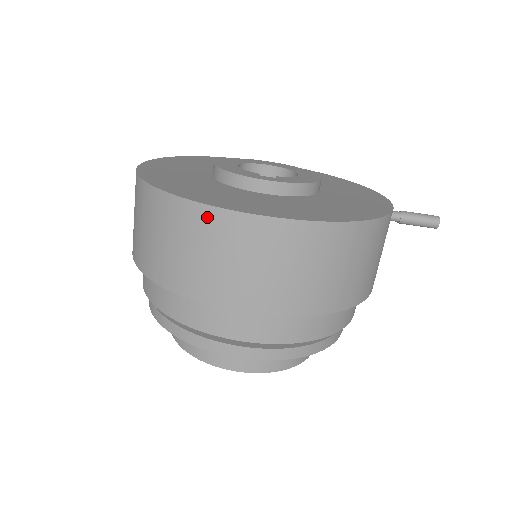
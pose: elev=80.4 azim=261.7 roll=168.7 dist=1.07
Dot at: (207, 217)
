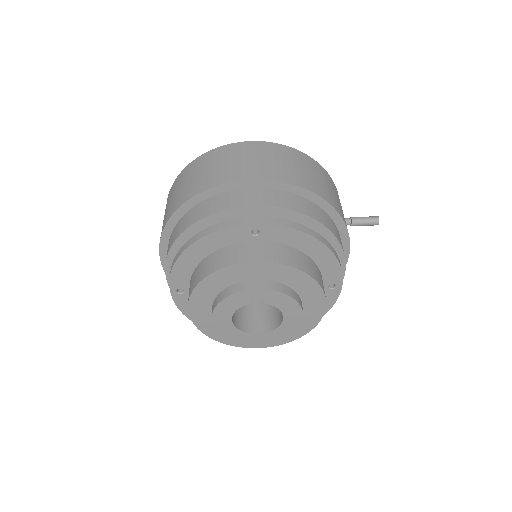
Dot at: (218, 151)
